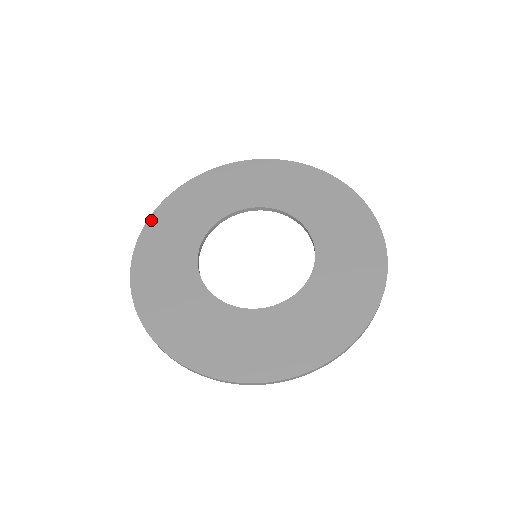
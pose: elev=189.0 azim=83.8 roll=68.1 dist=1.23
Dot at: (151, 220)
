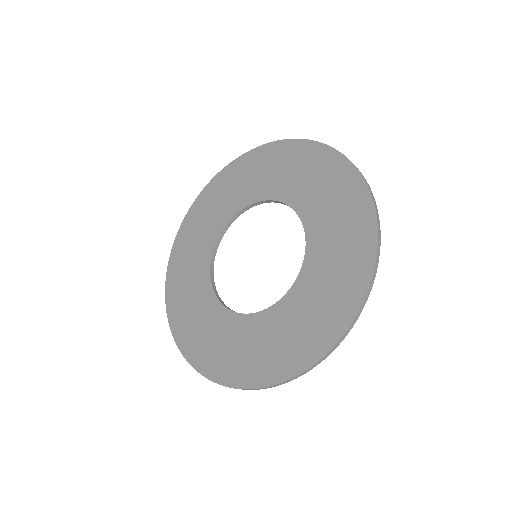
Dot at: (169, 270)
